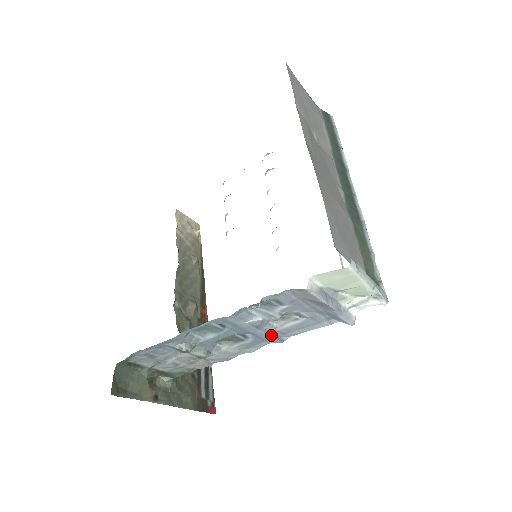
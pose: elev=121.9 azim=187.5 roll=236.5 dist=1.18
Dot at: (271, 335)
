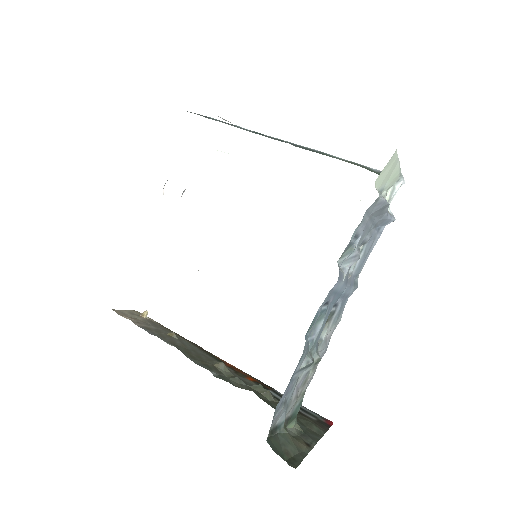
Dot at: (351, 285)
